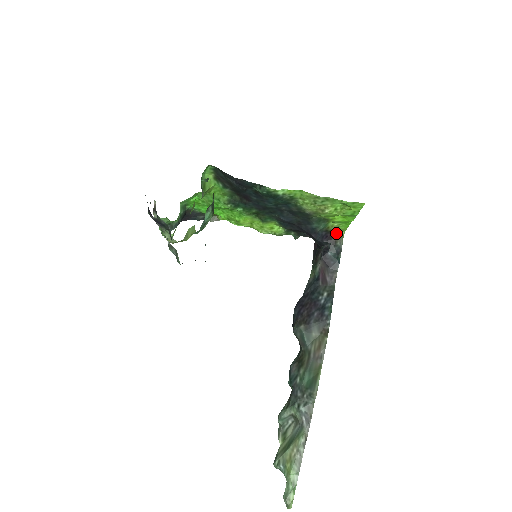
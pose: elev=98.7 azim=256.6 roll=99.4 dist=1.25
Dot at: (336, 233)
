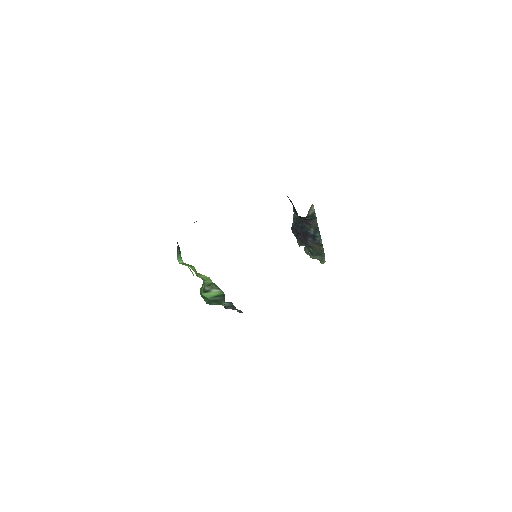
Dot at: (307, 215)
